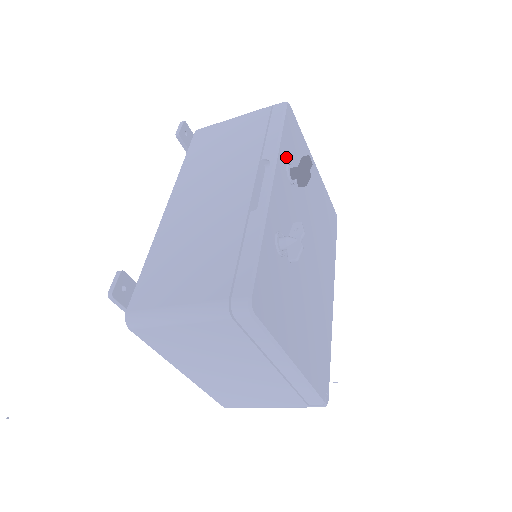
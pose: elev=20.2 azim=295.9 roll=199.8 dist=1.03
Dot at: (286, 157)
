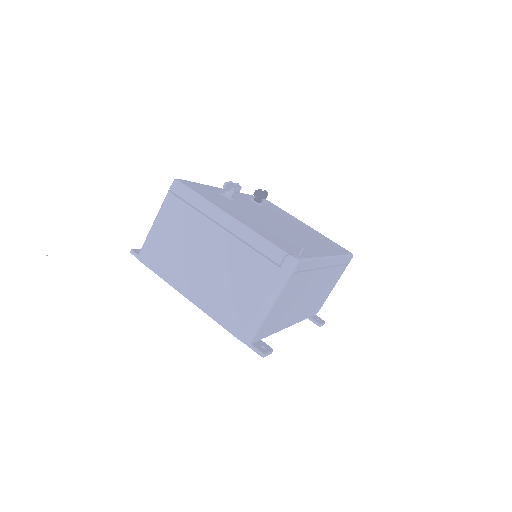
Dot at: occluded
